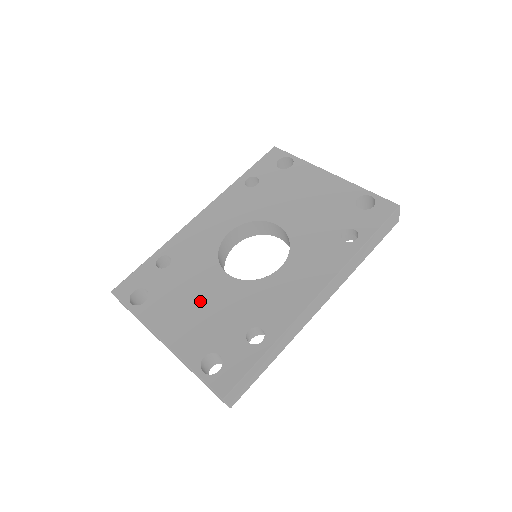
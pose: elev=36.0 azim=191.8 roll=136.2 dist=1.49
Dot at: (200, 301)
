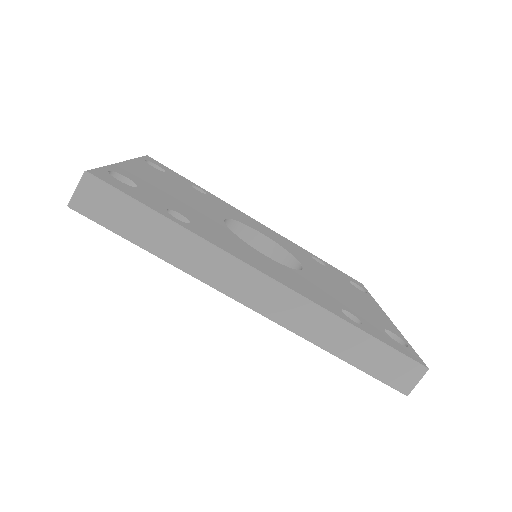
Dot at: (182, 195)
